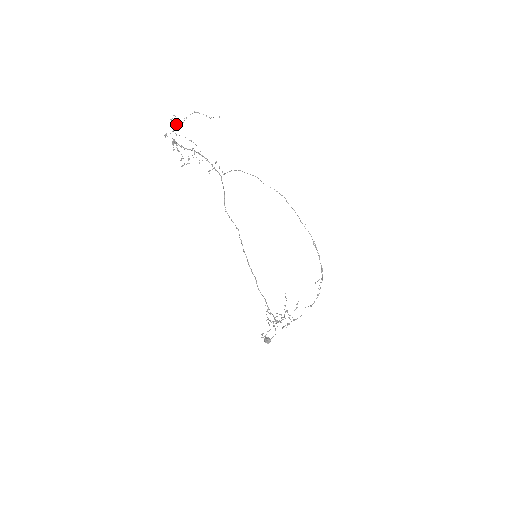
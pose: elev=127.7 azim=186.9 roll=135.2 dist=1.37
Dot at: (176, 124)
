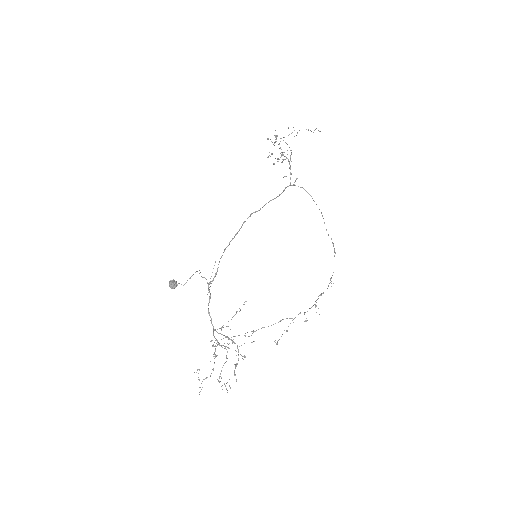
Dot at: occluded
